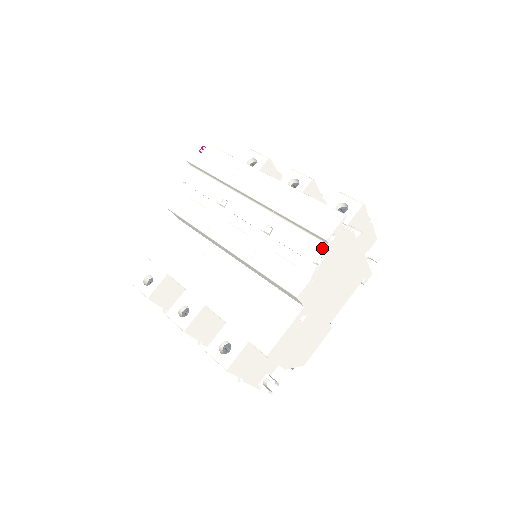
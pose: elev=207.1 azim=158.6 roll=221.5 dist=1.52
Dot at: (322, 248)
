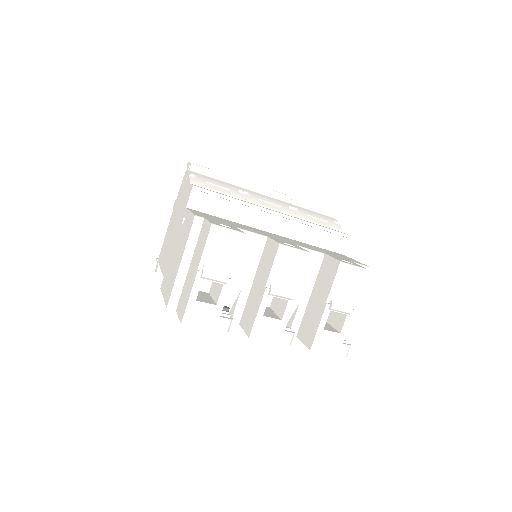
Dot at: (334, 219)
